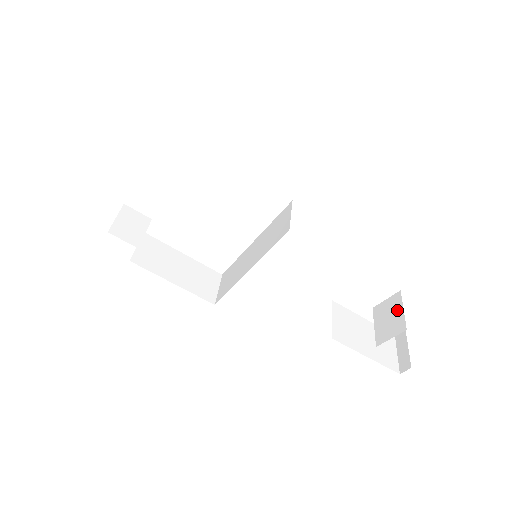
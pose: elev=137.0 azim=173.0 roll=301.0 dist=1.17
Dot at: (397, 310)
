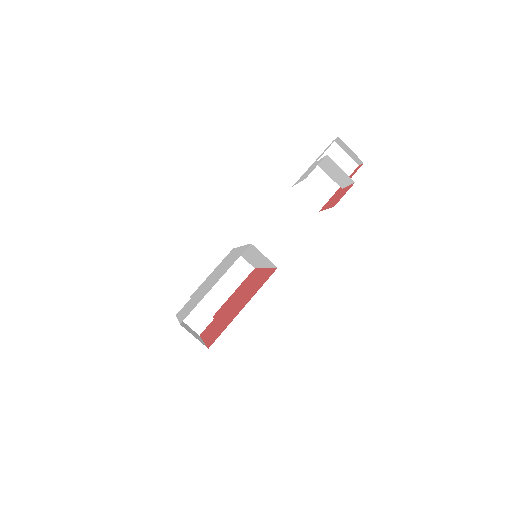
Dot at: (337, 169)
